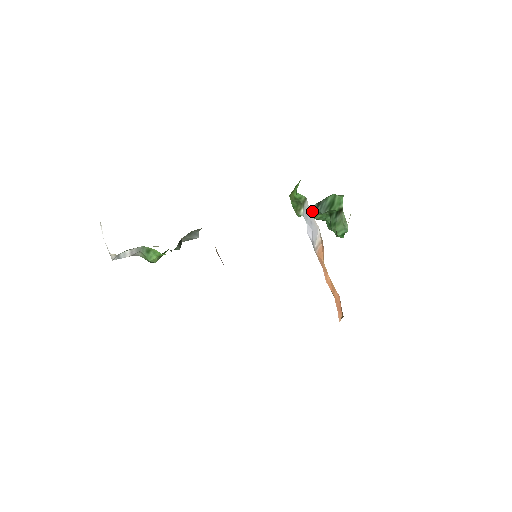
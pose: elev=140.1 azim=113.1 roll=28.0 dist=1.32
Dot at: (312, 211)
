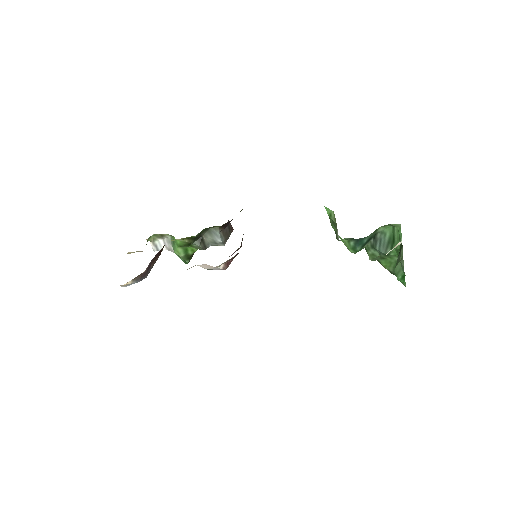
Dot at: (372, 251)
